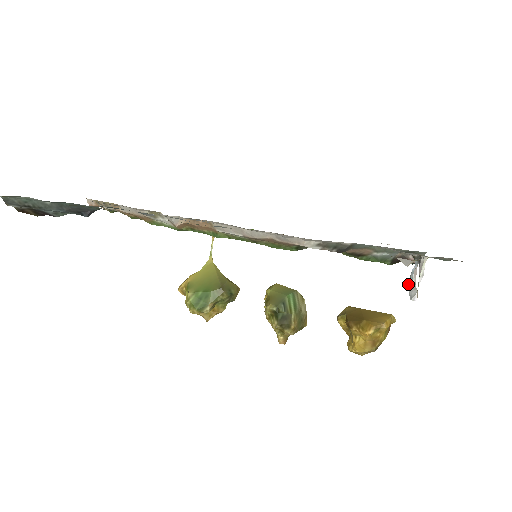
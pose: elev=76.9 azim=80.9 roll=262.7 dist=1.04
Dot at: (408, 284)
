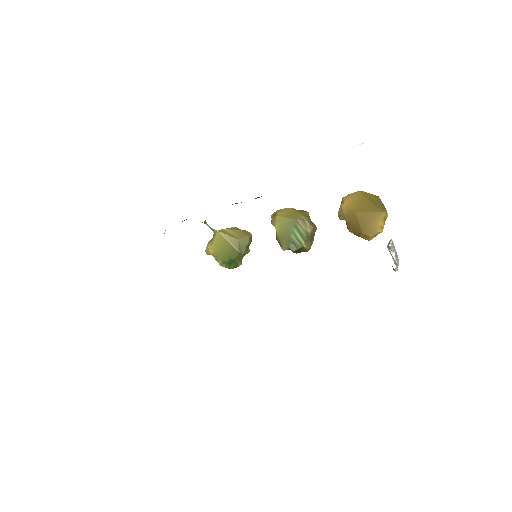
Dot at: occluded
